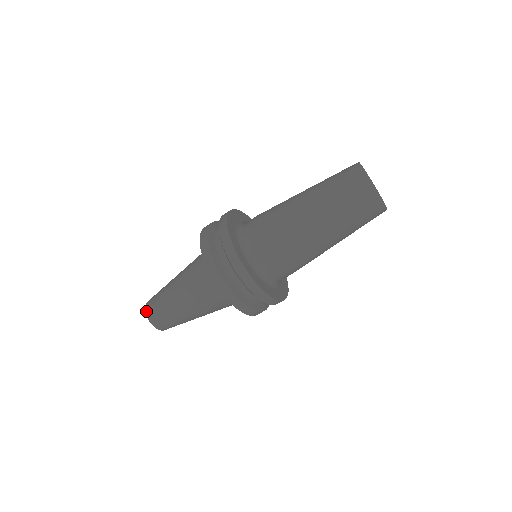
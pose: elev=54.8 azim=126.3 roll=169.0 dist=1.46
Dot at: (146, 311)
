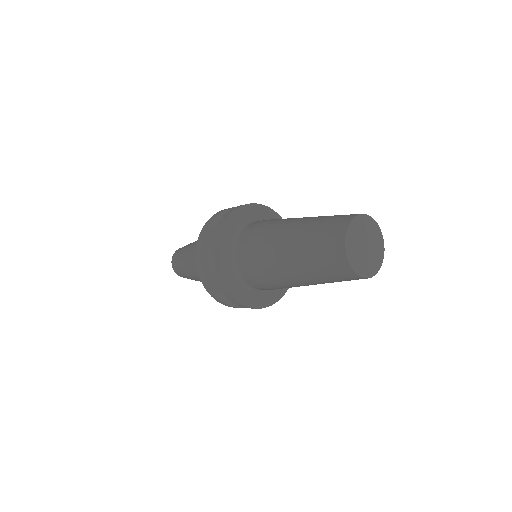
Dot at: (174, 254)
